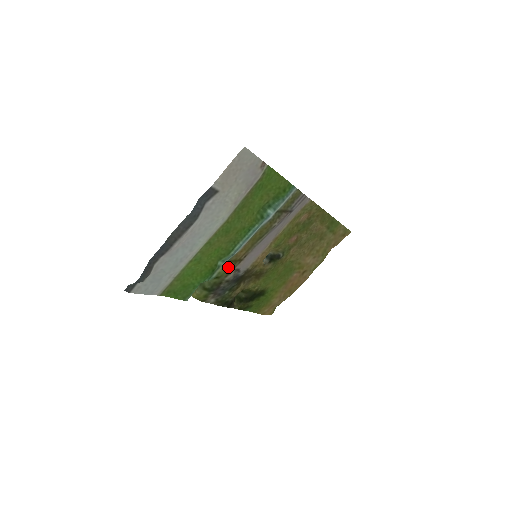
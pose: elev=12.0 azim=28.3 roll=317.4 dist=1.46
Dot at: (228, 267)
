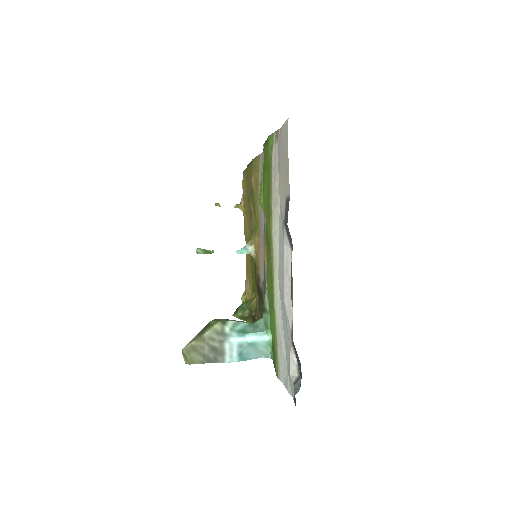
Dot at: (265, 288)
